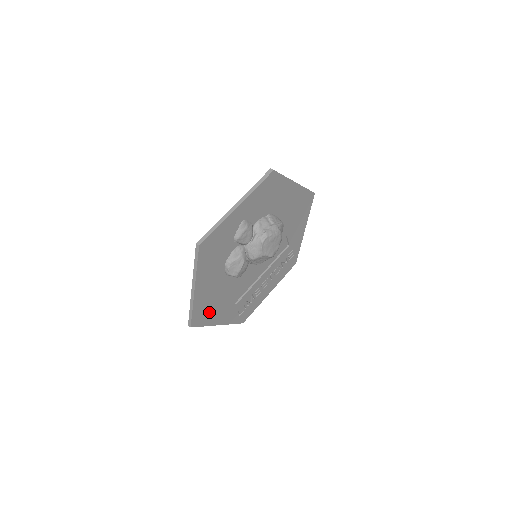
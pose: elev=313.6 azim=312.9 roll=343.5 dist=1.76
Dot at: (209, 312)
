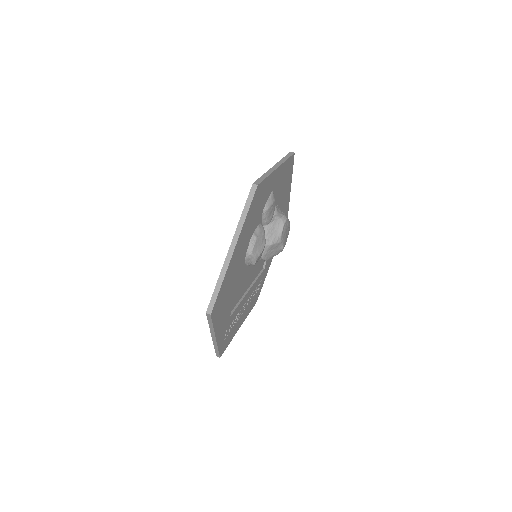
Dot at: (222, 305)
